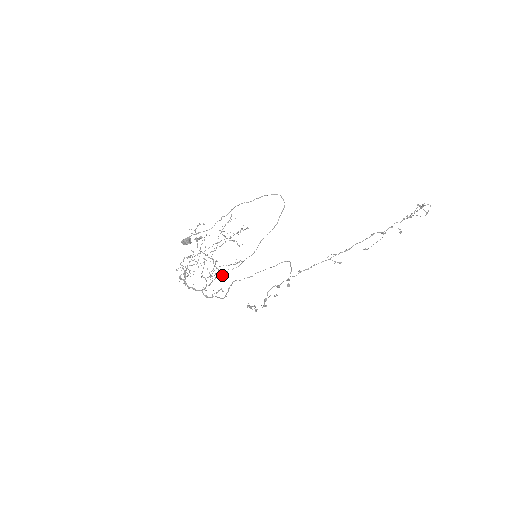
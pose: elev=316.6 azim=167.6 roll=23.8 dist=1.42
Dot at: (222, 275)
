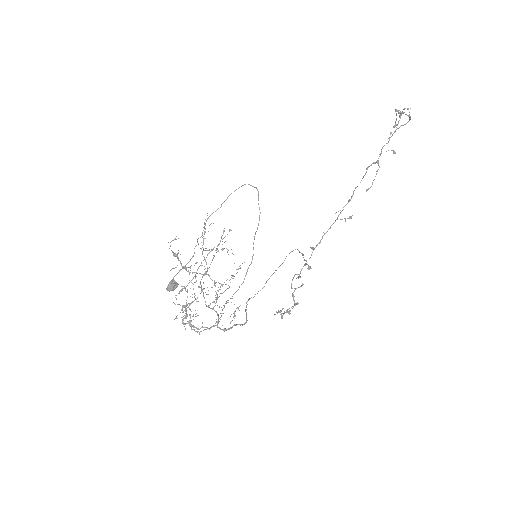
Dot at: (228, 288)
